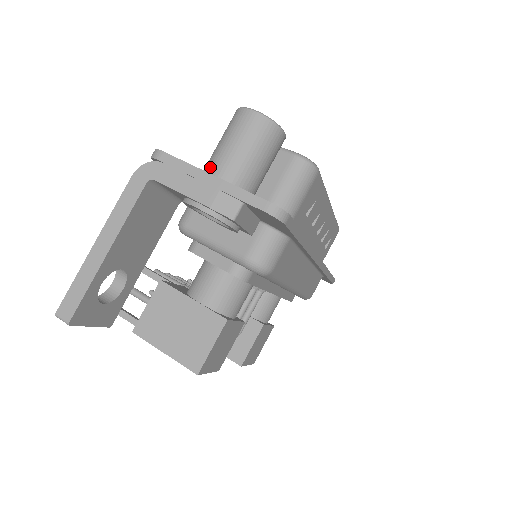
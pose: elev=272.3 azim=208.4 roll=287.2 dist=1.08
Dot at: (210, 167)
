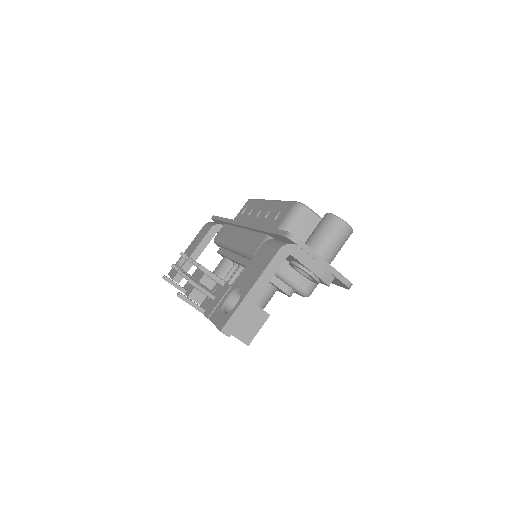
Dot at: (319, 251)
